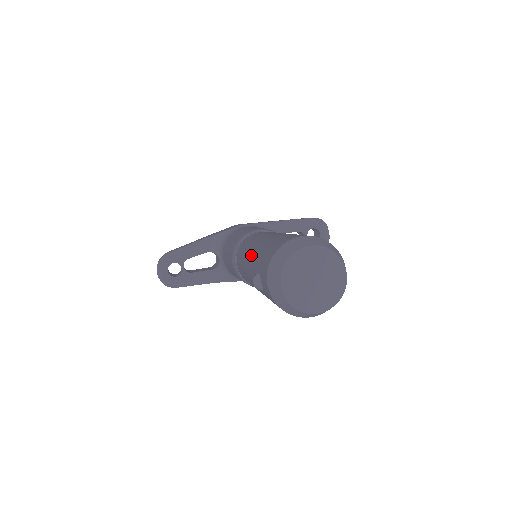
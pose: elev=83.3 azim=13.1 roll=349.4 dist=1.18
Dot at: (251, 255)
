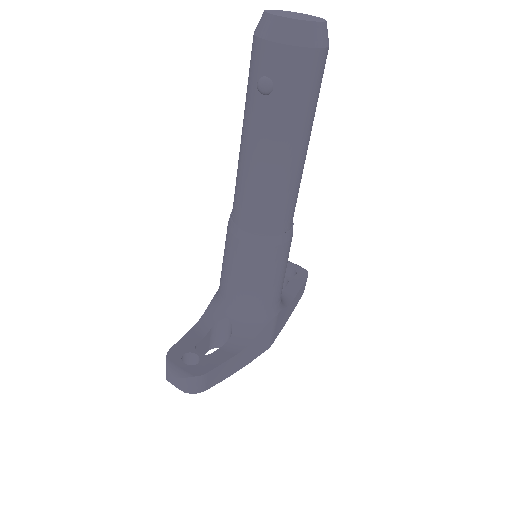
Dot at: (244, 134)
